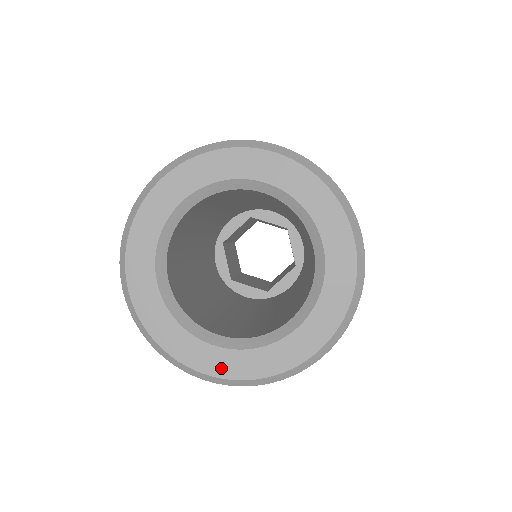
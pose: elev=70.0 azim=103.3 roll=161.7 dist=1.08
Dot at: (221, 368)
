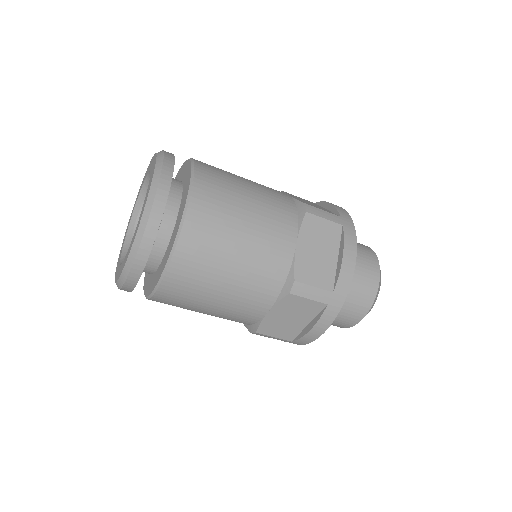
Dot at: (127, 256)
